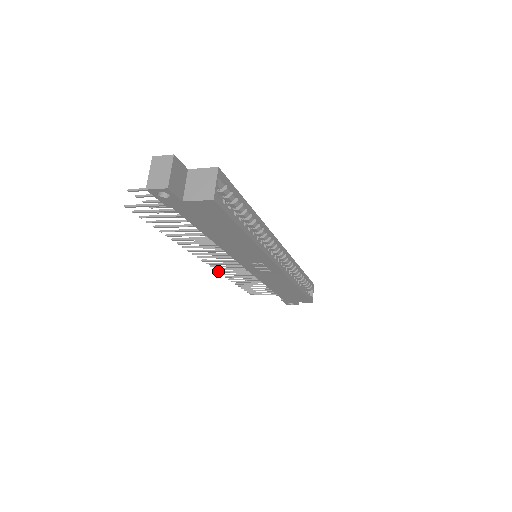
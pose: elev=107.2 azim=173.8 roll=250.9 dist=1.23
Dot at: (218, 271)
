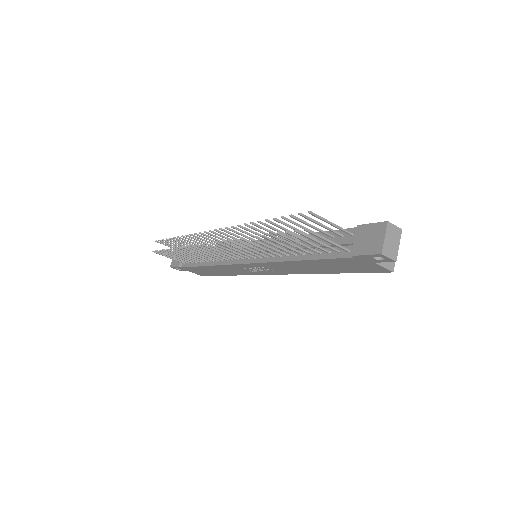
Dot at: (192, 245)
